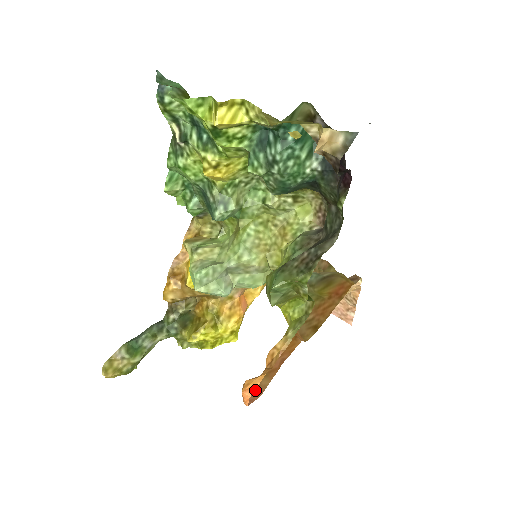
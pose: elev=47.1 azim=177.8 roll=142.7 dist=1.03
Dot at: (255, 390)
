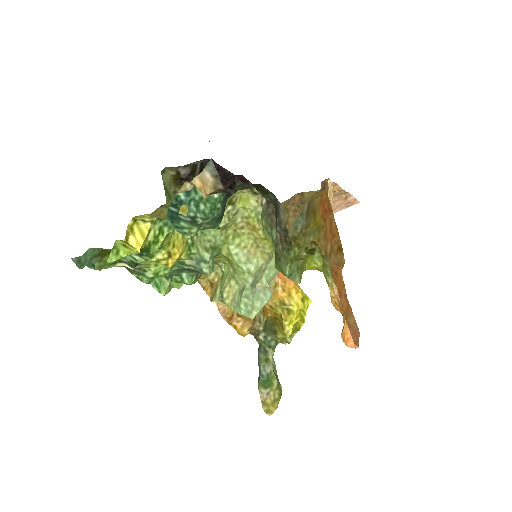
Dot at: (352, 332)
